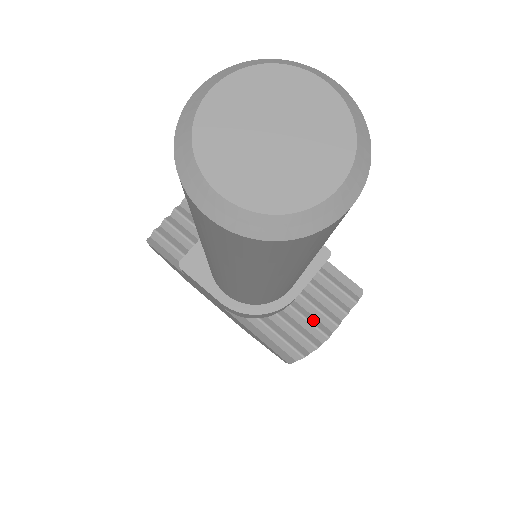
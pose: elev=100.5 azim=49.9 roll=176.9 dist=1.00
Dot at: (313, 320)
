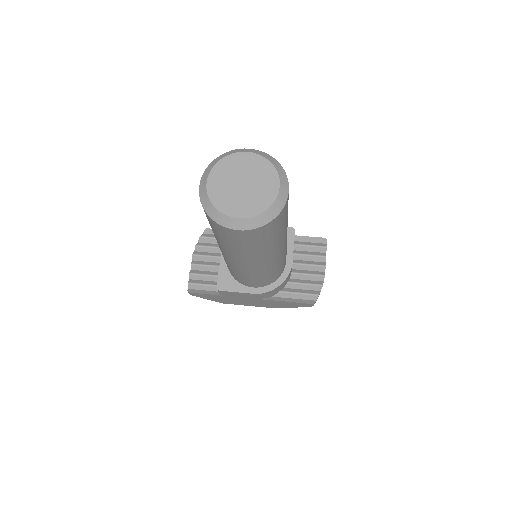
Dot at: (310, 272)
